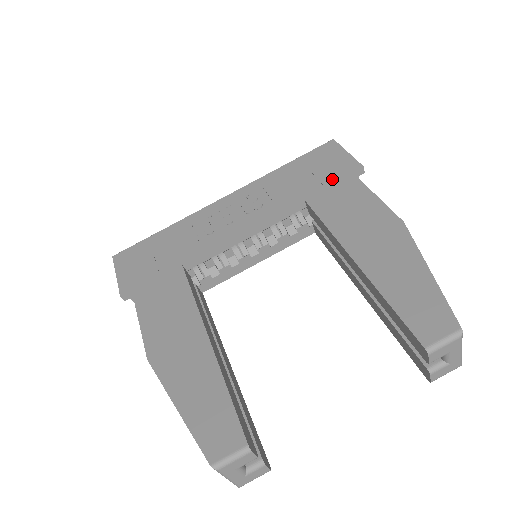
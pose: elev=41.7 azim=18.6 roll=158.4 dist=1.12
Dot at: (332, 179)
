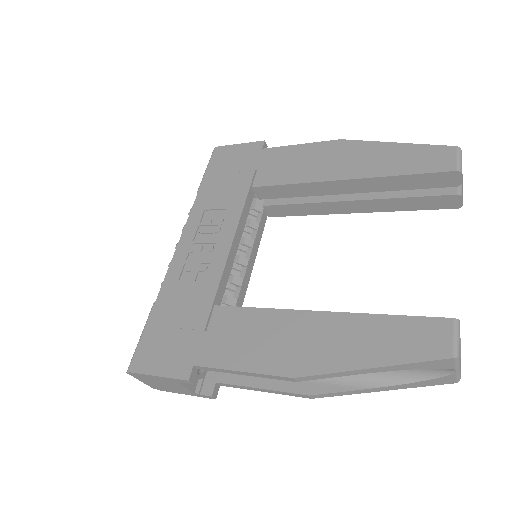
Dot at: (254, 162)
